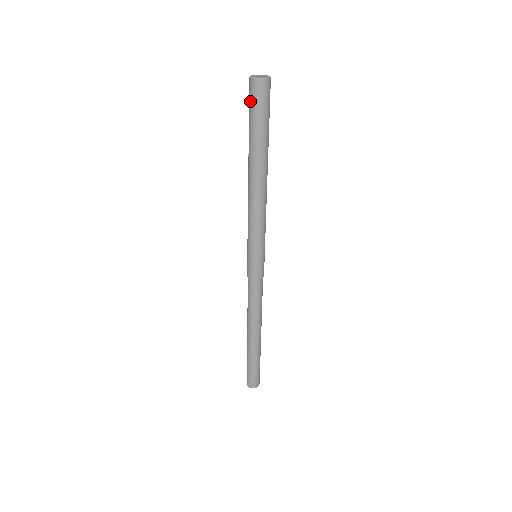
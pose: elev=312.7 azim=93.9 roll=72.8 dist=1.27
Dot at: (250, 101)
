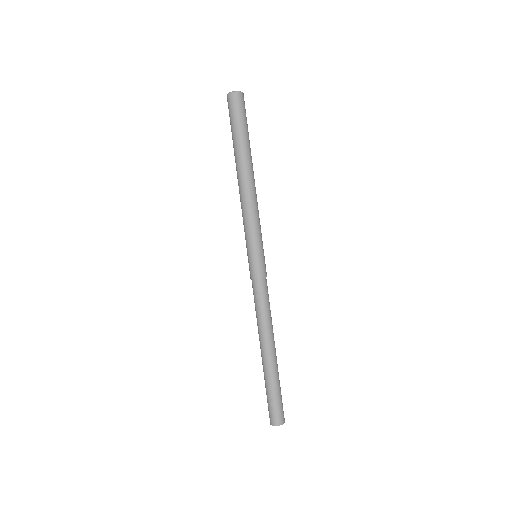
Dot at: (229, 113)
